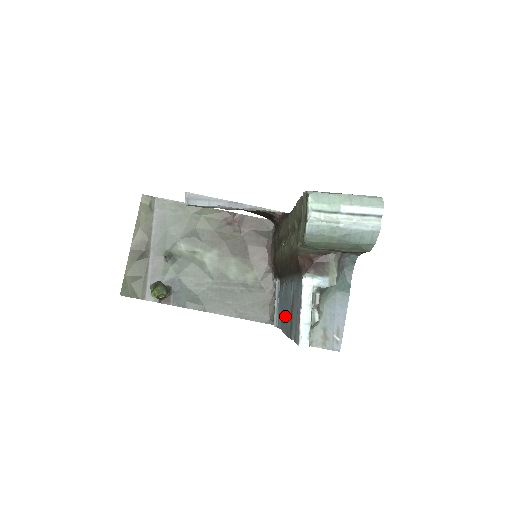
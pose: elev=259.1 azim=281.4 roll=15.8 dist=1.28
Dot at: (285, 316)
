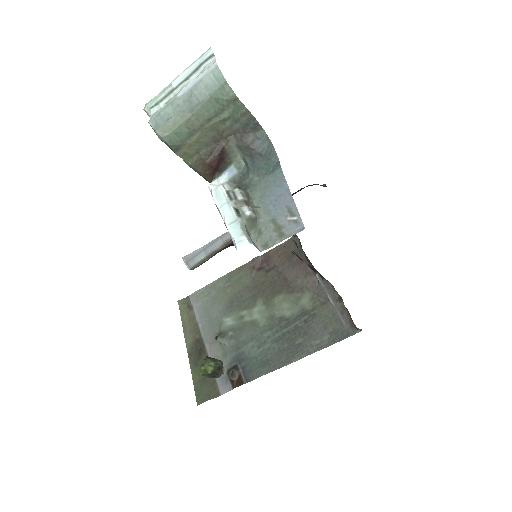
Dot at: occluded
